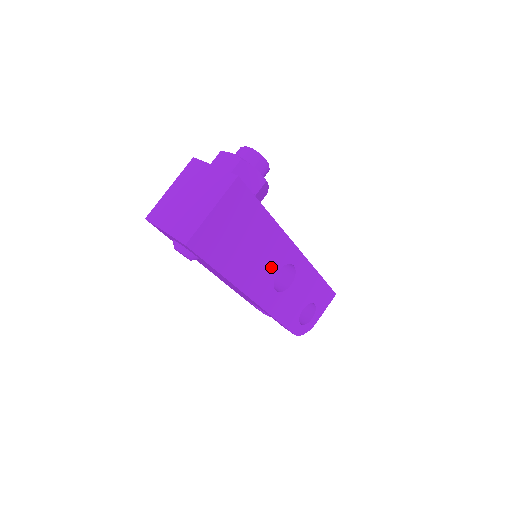
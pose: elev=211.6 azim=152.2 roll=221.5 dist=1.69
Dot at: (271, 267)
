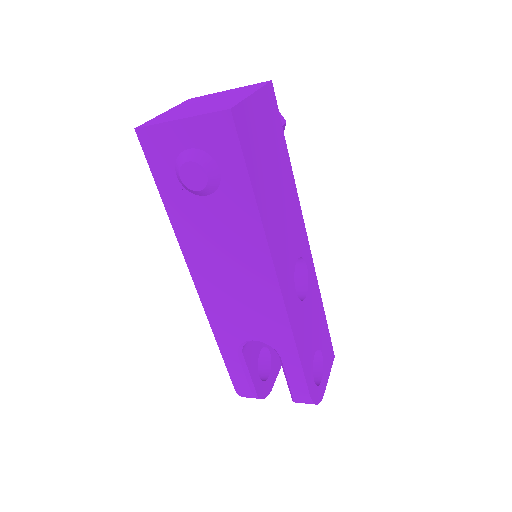
Dot at: (292, 246)
